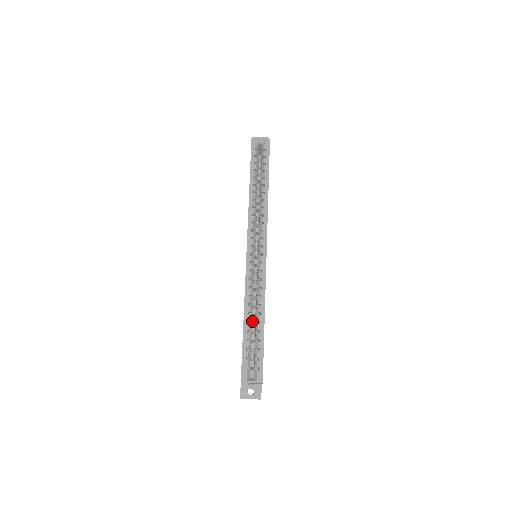
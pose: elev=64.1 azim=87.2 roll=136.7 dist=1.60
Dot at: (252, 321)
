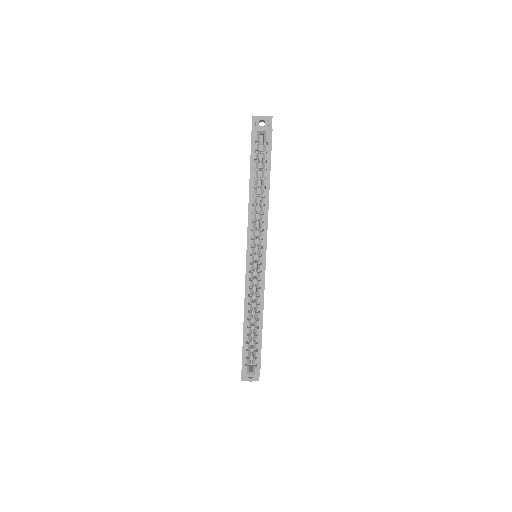
Dot at: occluded
